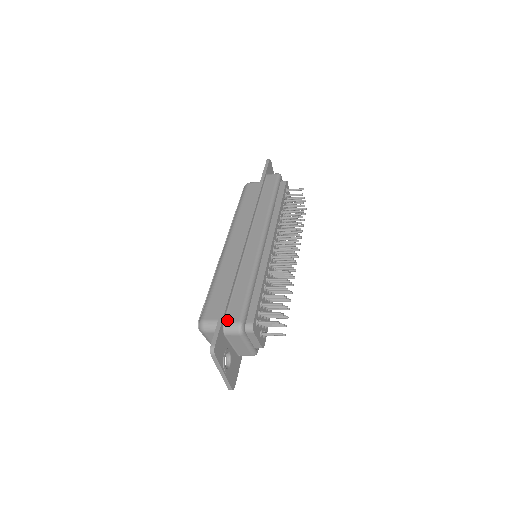
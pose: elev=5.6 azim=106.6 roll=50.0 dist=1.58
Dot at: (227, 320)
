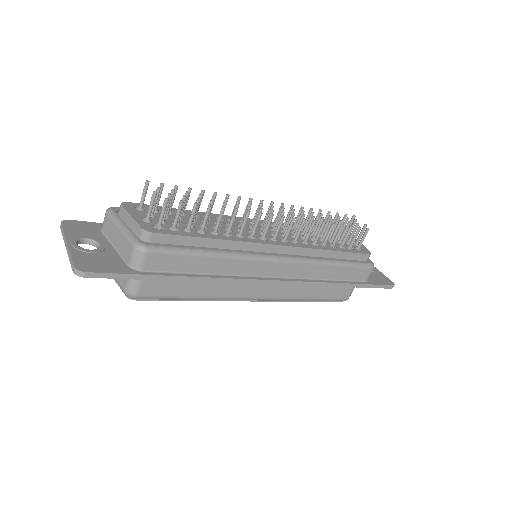
Dot at: occluded
